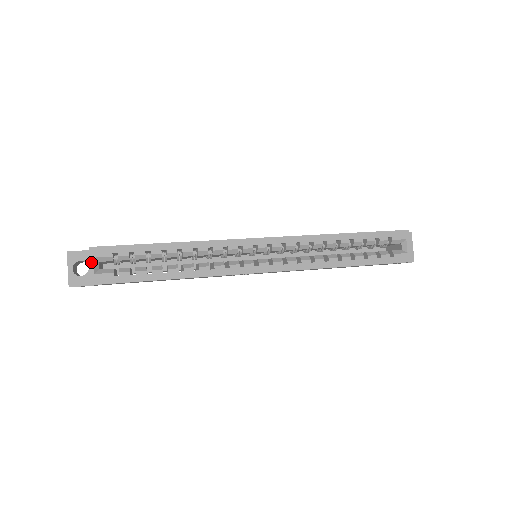
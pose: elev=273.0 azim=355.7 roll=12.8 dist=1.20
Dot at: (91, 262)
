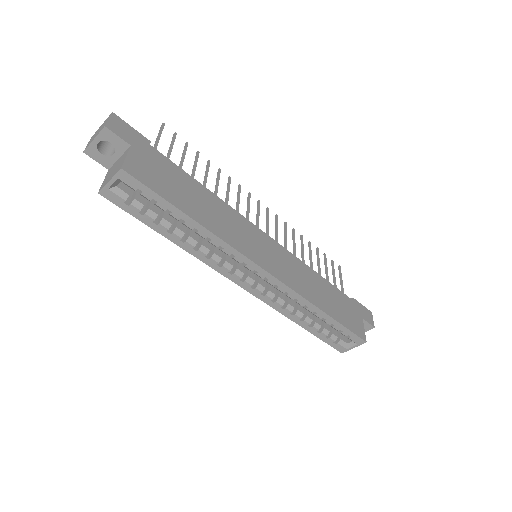
Dot at: (113, 179)
